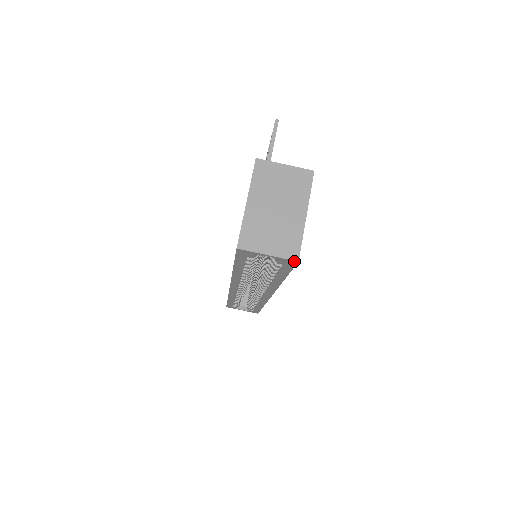
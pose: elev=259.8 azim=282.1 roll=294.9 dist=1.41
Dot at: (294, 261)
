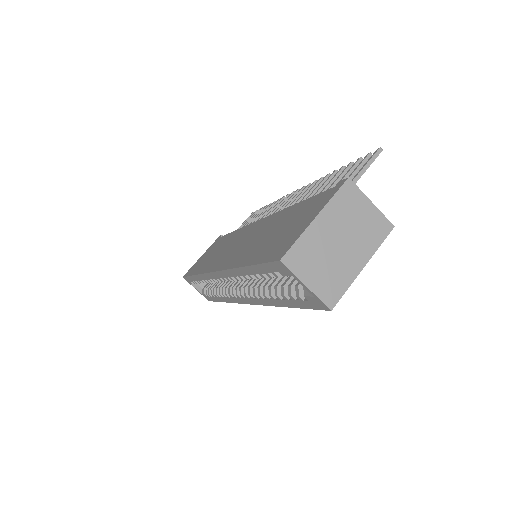
Dot at: (327, 307)
